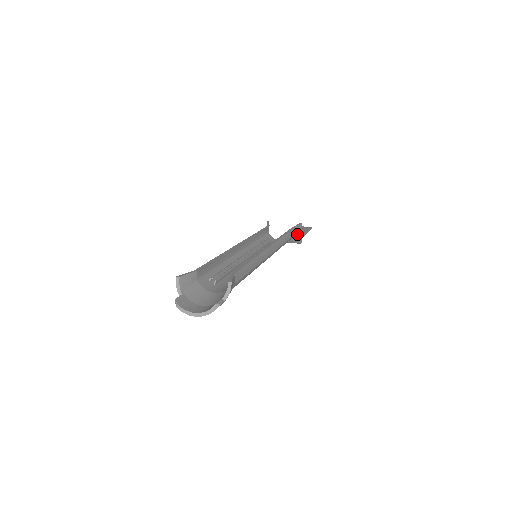
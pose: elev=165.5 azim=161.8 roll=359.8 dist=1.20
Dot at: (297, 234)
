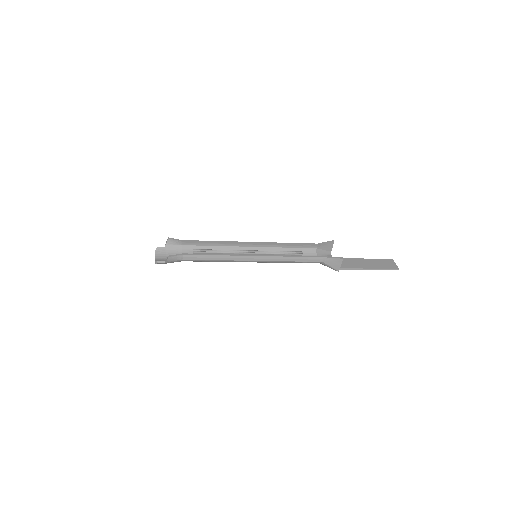
Dot at: (328, 263)
